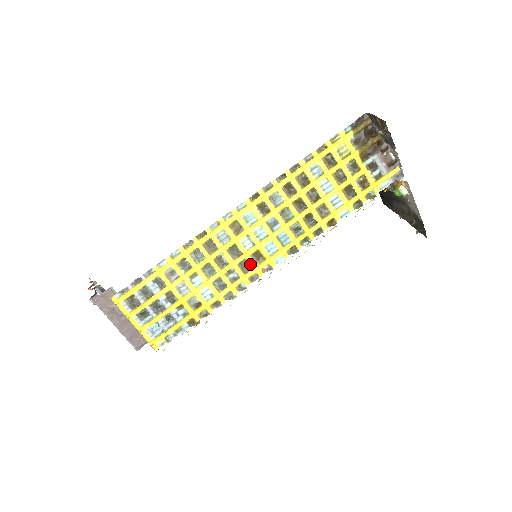
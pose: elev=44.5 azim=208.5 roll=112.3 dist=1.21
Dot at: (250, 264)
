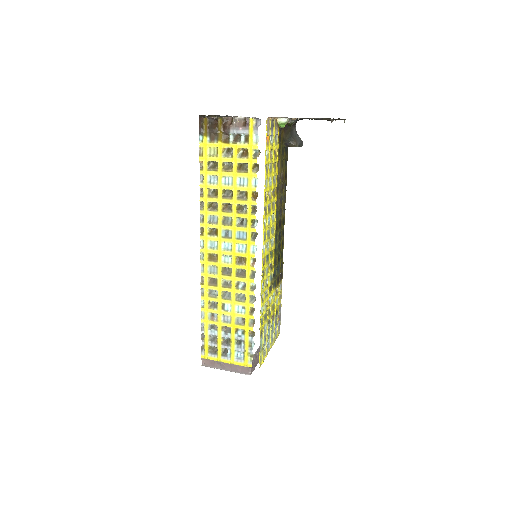
Dot at: (242, 269)
